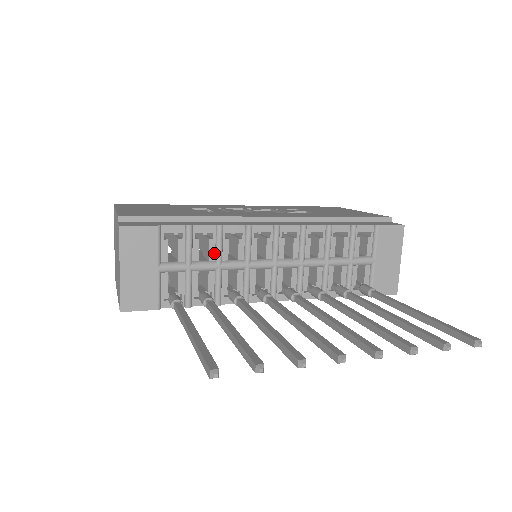
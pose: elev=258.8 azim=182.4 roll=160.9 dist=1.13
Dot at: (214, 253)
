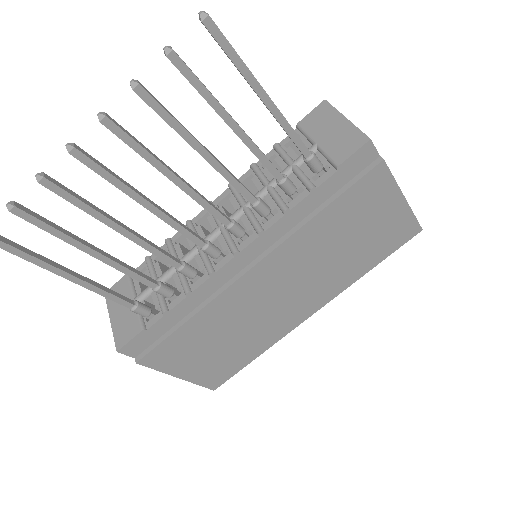
Dot at: occluded
